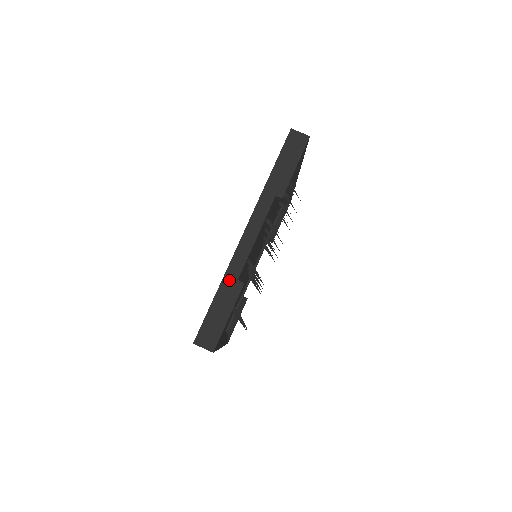
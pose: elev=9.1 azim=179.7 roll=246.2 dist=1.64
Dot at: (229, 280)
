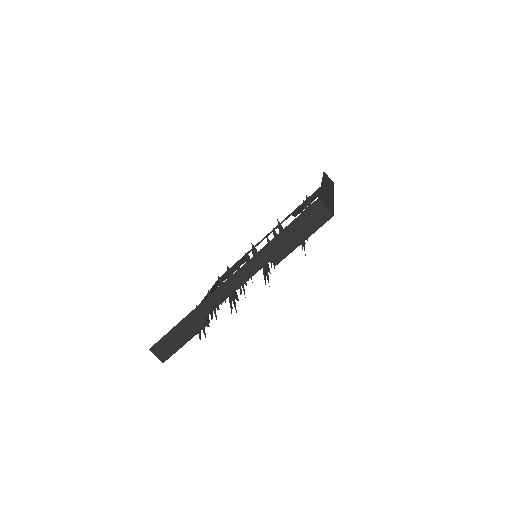
Dot at: (196, 315)
